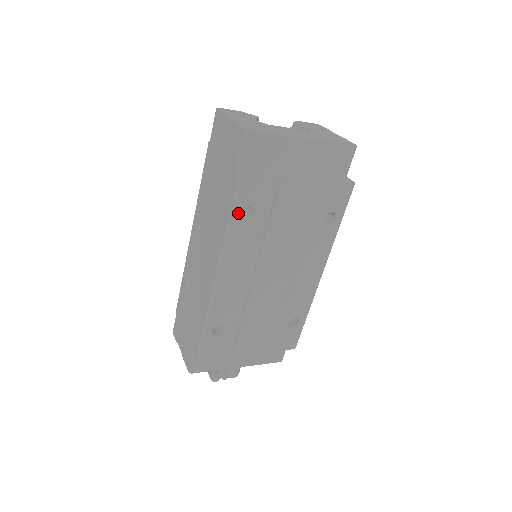
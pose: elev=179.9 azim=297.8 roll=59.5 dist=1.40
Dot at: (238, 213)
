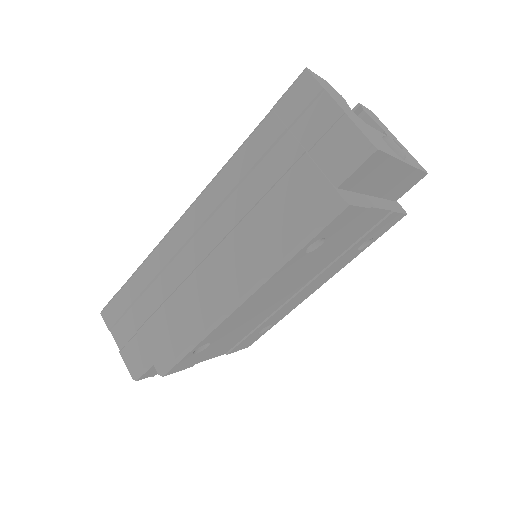
Dot at: (310, 244)
